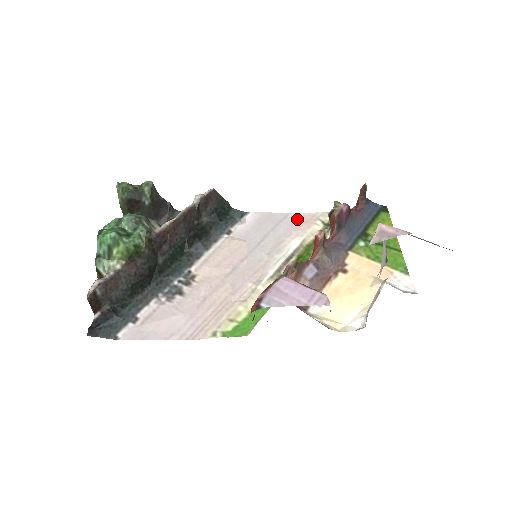
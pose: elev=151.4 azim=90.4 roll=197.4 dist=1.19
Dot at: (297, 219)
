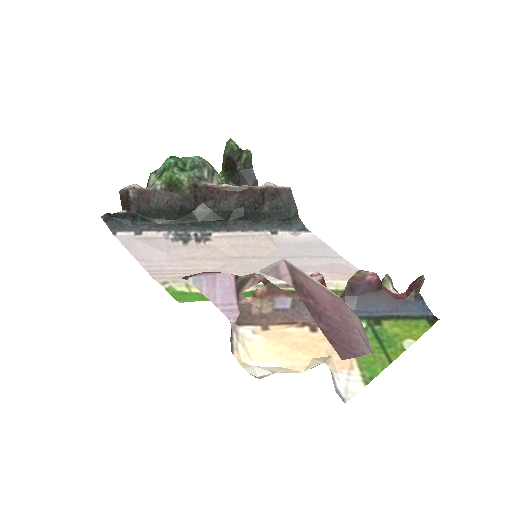
Dot at: (342, 266)
